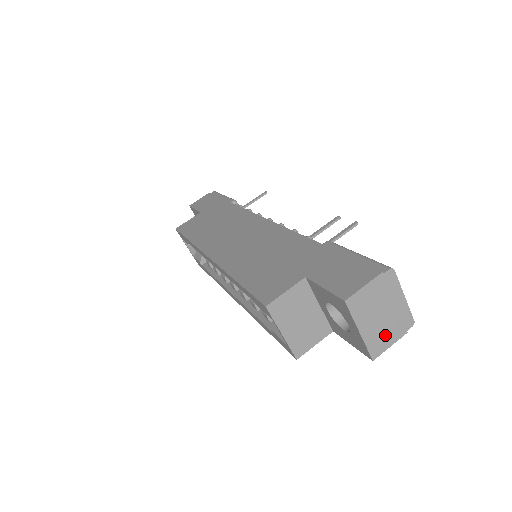
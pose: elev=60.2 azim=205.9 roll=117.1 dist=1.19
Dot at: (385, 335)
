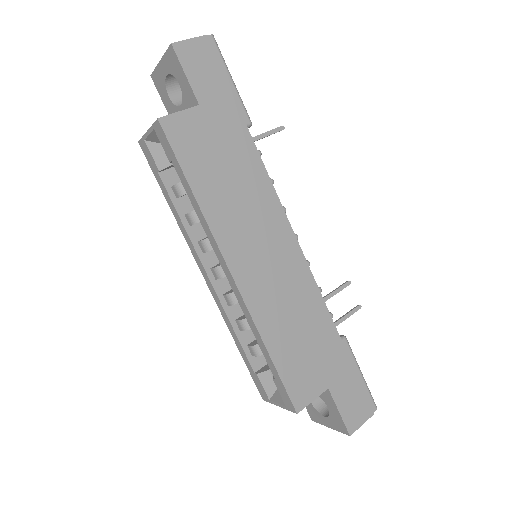
Dot at: occluded
